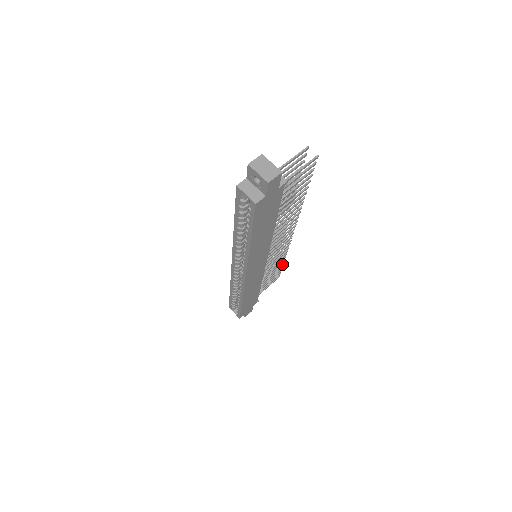
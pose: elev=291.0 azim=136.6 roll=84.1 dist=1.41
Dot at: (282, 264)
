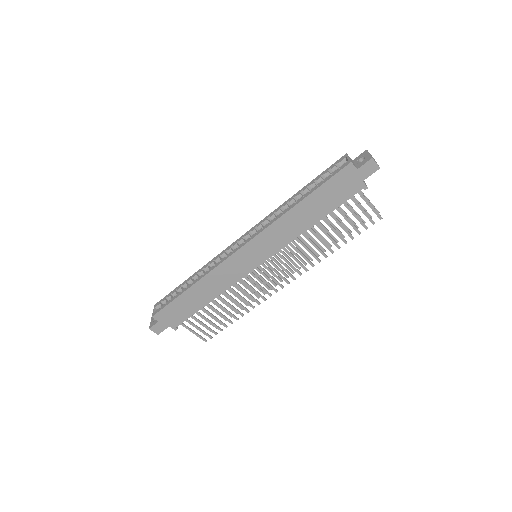
Dot at: (231, 321)
